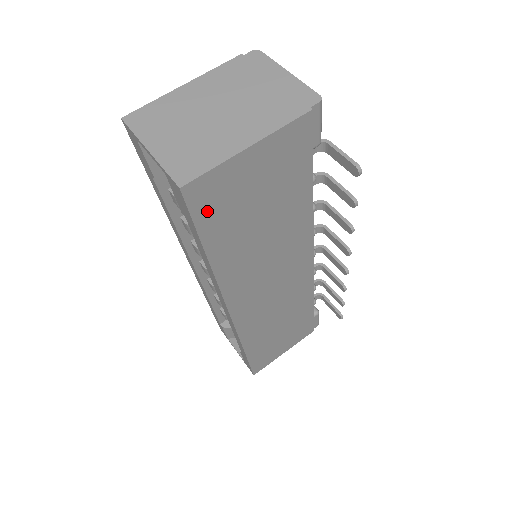
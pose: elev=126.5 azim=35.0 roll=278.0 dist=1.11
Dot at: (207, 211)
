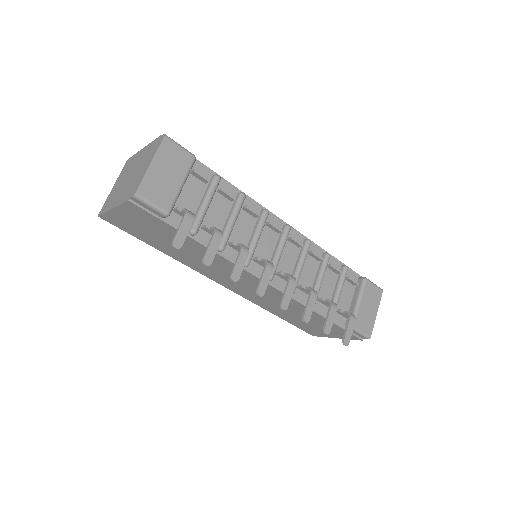
Dot at: (126, 228)
